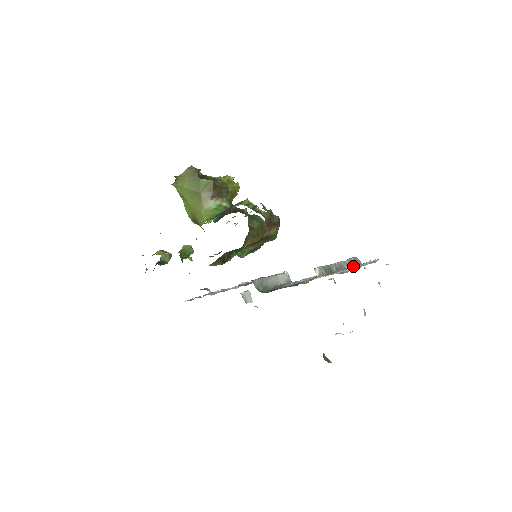
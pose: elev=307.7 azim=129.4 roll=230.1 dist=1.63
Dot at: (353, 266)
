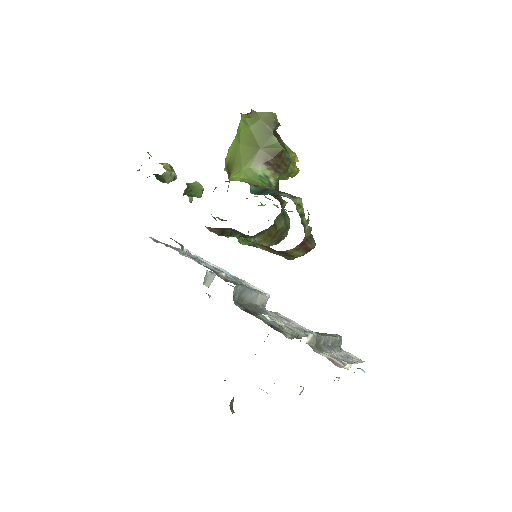
Dot at: occluded
